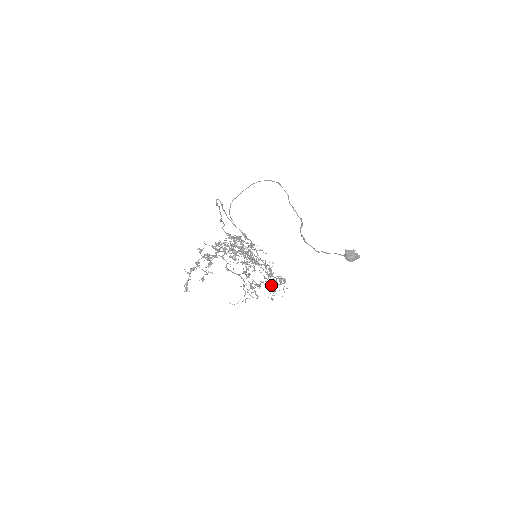
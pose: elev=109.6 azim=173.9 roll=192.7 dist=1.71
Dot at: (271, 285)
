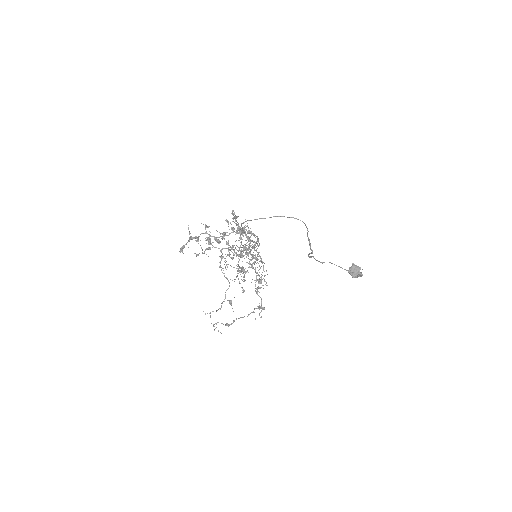
Dot at: occluded
